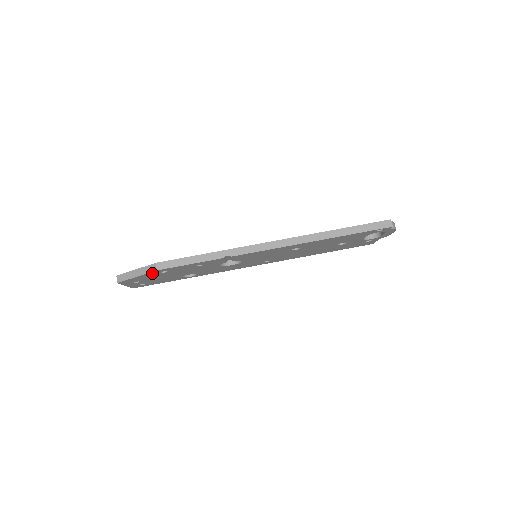
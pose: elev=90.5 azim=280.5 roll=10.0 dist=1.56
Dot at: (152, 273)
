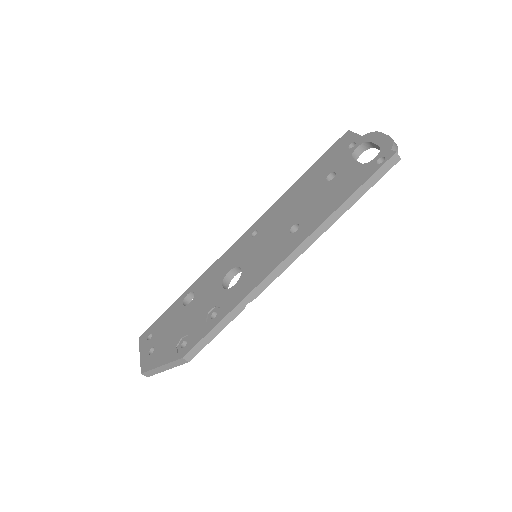
Dot at: occluded
